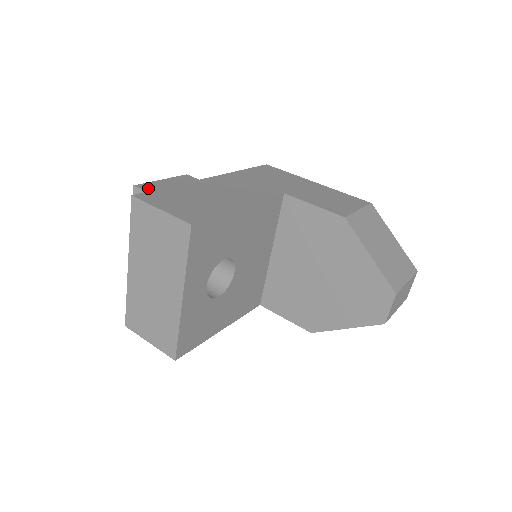
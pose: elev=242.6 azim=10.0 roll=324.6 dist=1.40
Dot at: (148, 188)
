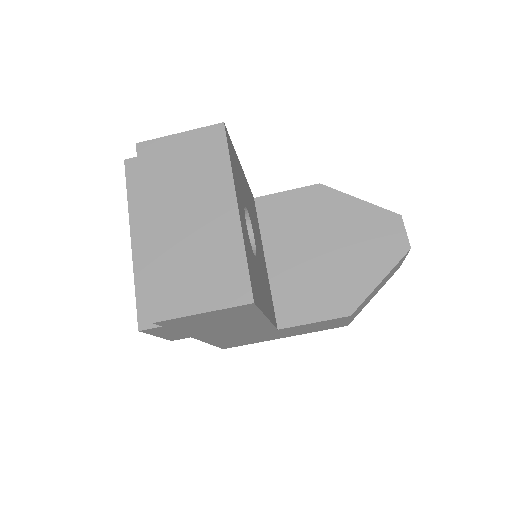
Dot at: occluded
